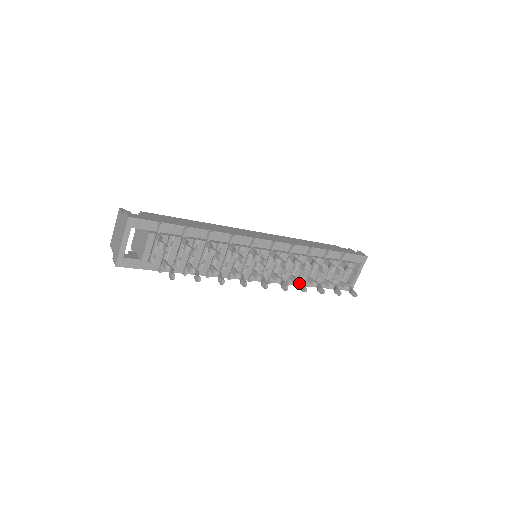
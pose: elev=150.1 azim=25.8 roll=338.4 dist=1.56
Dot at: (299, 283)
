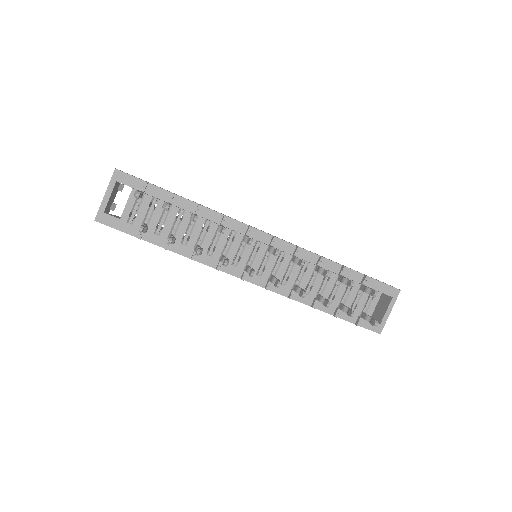
Dot at: occluded
